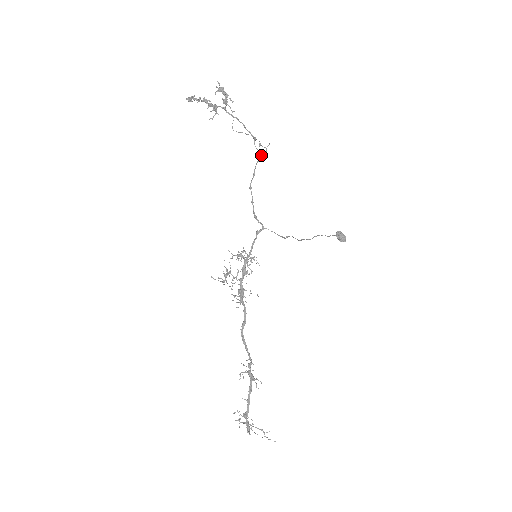
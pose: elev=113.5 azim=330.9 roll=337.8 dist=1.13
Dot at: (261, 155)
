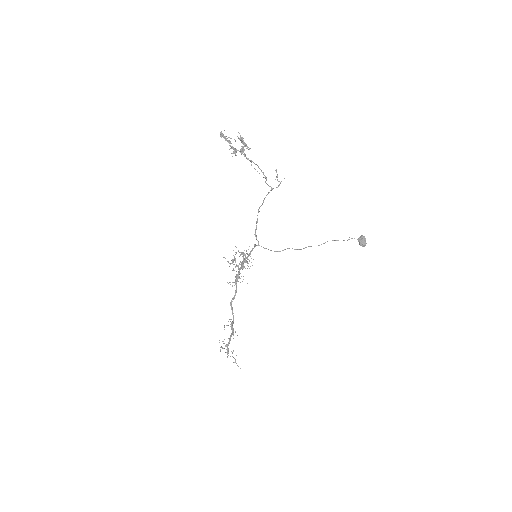
Dot at: (272, 189)
